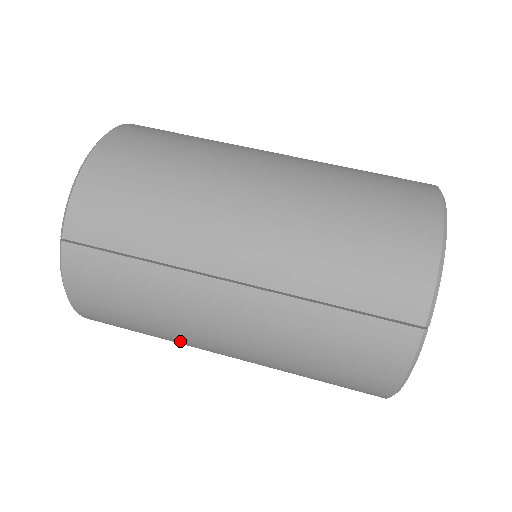
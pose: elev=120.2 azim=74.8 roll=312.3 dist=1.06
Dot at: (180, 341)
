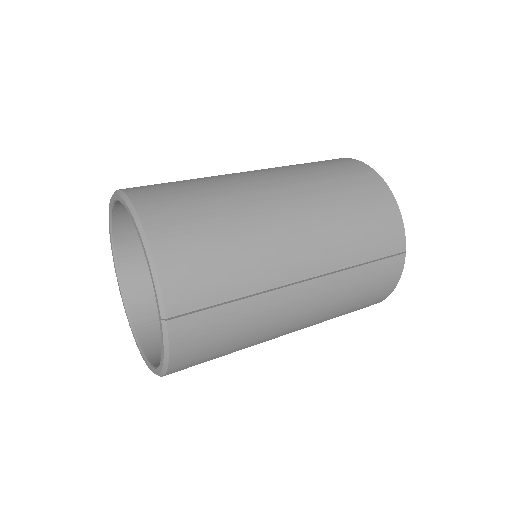
Dot at: occluded
